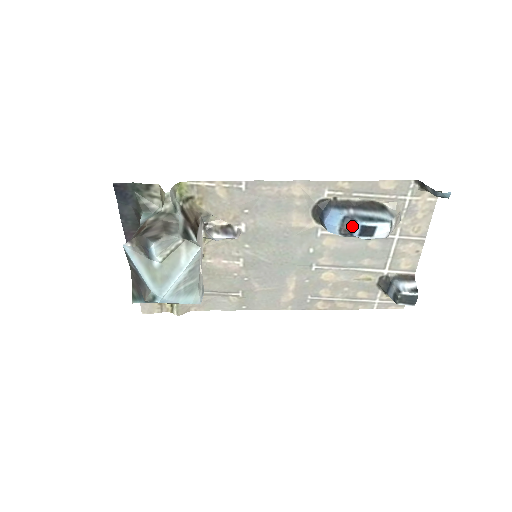
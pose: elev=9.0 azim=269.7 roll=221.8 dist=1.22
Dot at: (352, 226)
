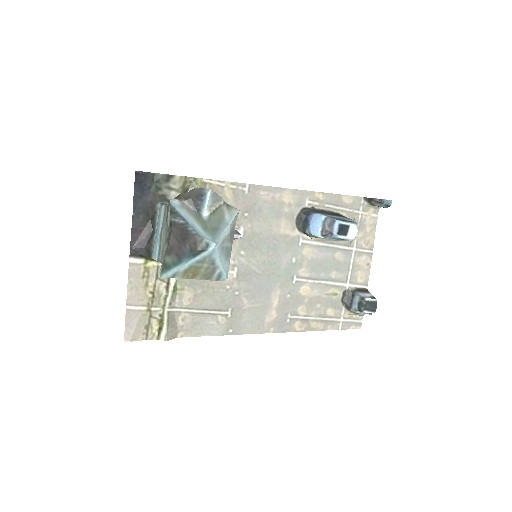
Dot at: (332, 226)
